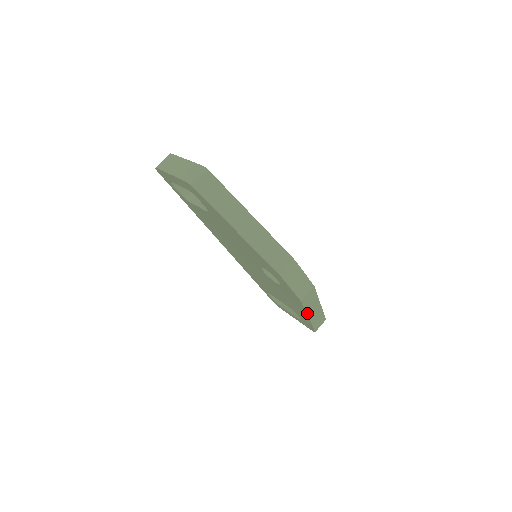
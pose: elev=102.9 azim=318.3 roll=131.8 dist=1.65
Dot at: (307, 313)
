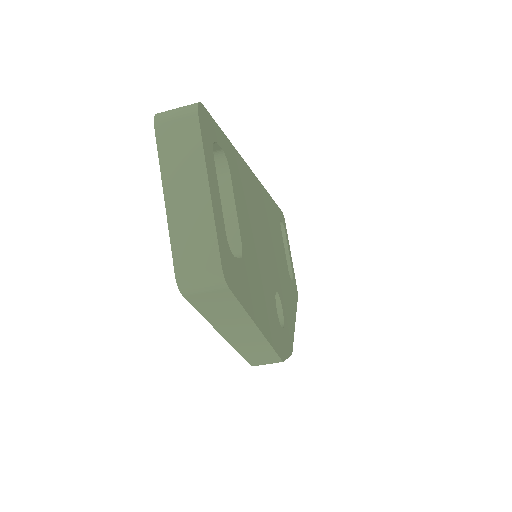
Dot at: occluded
